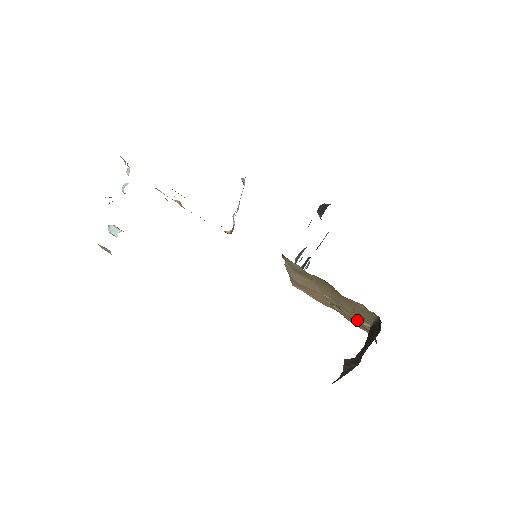
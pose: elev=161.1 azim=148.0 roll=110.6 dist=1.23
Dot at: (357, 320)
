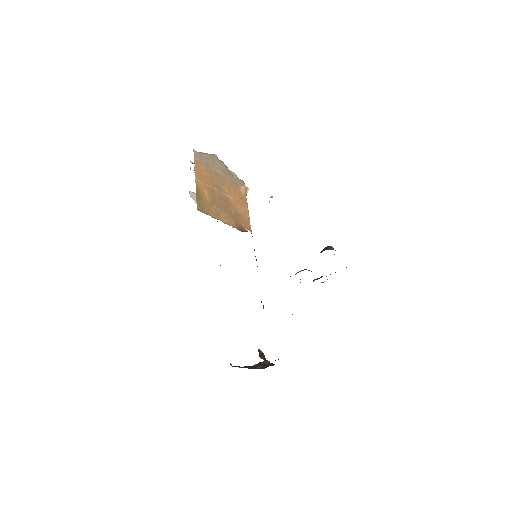
Dot at: occluded
